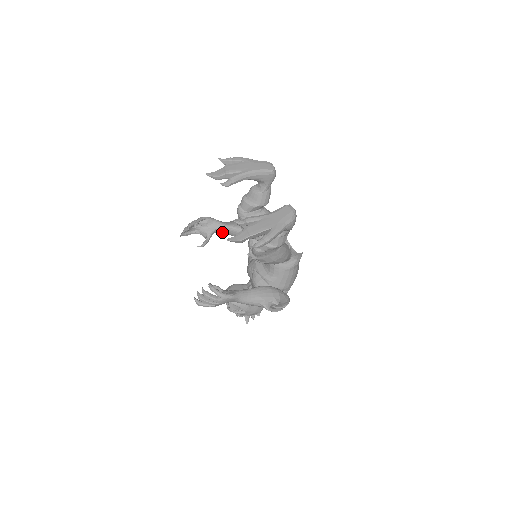
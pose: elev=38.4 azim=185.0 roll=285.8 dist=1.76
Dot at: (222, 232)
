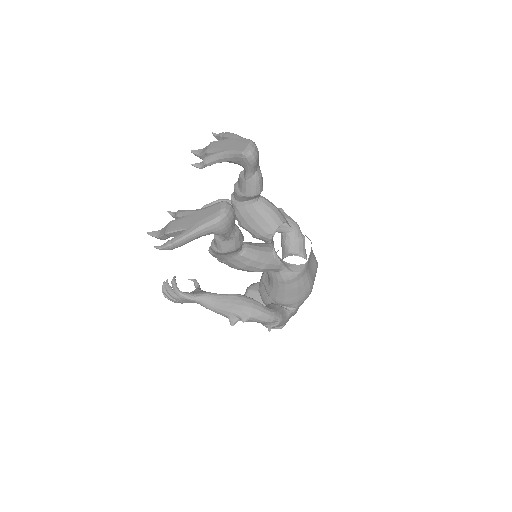
Dot at: occluded
